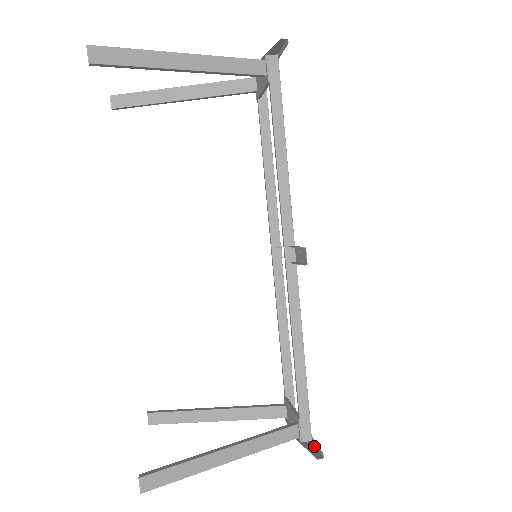
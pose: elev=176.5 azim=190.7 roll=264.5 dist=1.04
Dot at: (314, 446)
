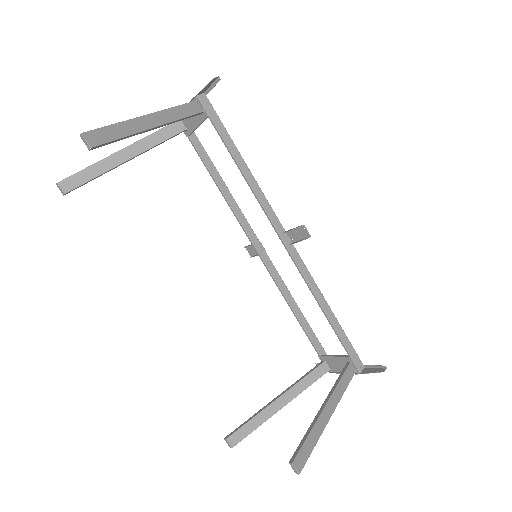
Dot at: (371, 368)
